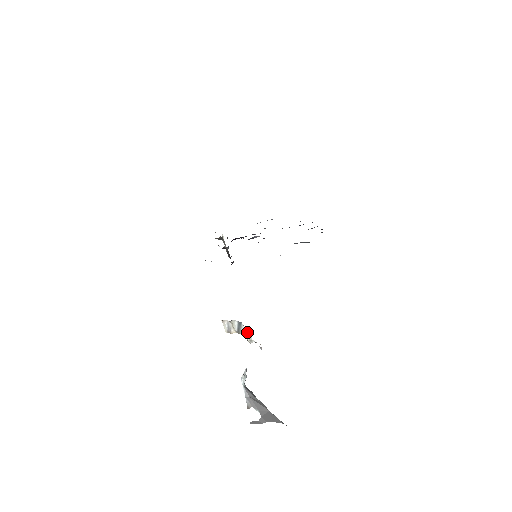
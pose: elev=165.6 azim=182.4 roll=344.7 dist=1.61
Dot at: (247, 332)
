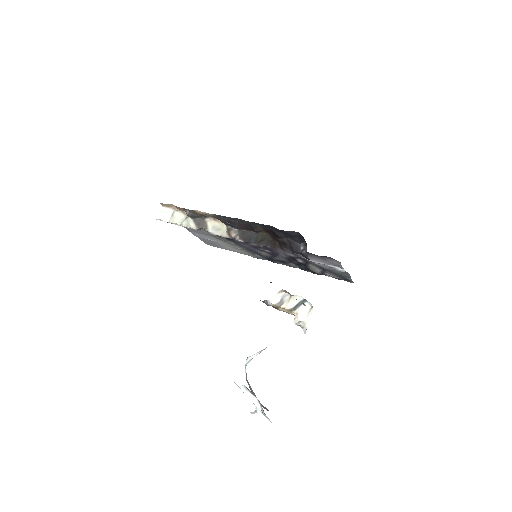
Dot at: (307, 312)
